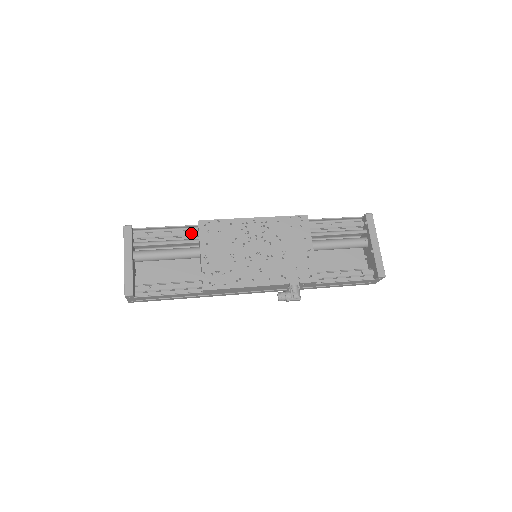
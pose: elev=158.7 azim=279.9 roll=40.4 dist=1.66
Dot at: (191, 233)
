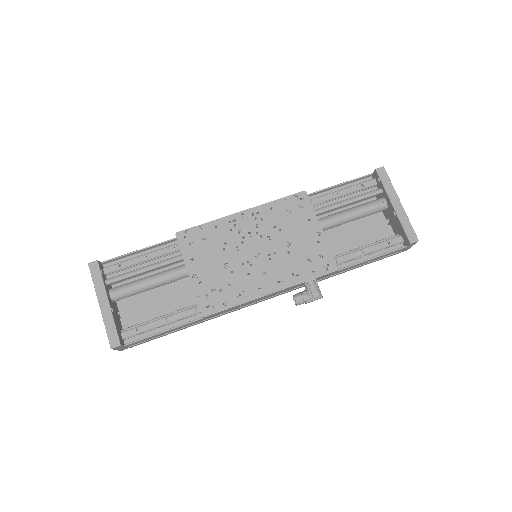
Dot at: (171, 250)
